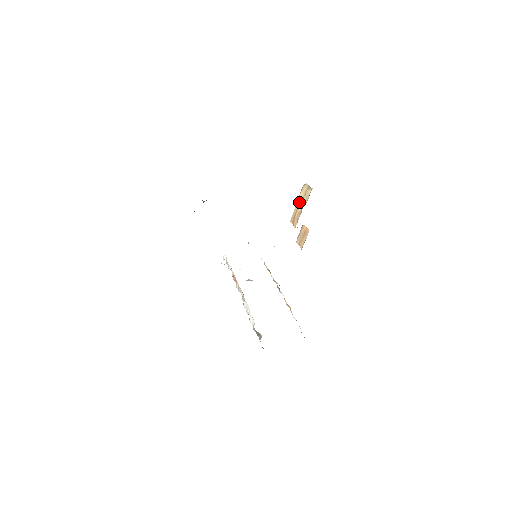
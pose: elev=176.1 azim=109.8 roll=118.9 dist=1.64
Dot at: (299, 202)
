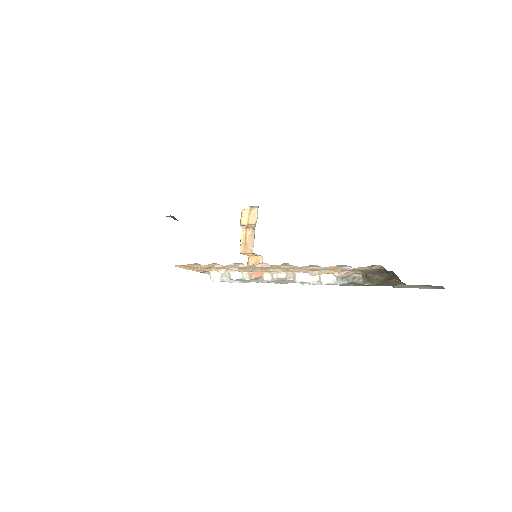
Dot at: (245, 227)
